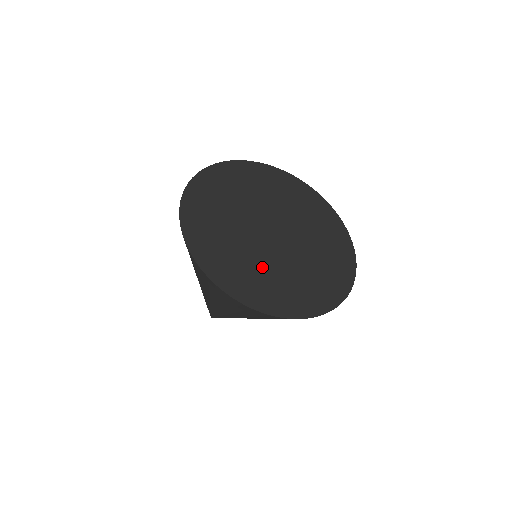
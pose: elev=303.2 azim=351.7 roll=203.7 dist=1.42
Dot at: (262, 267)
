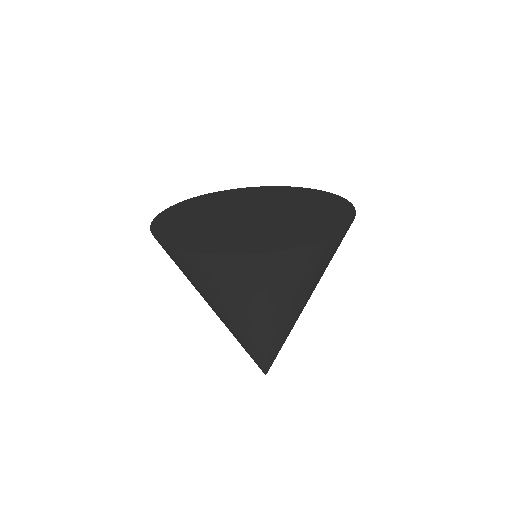
Dot at: (252, 232)
